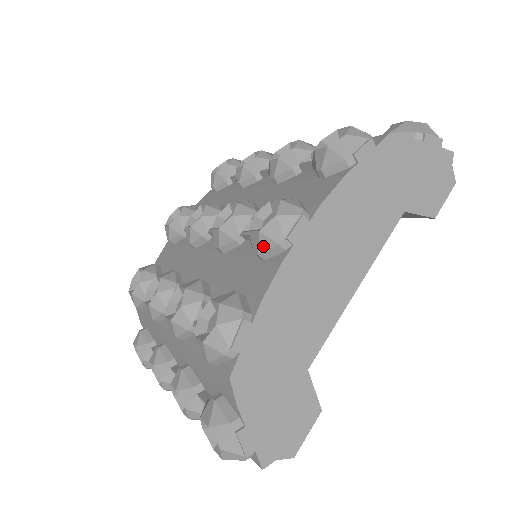
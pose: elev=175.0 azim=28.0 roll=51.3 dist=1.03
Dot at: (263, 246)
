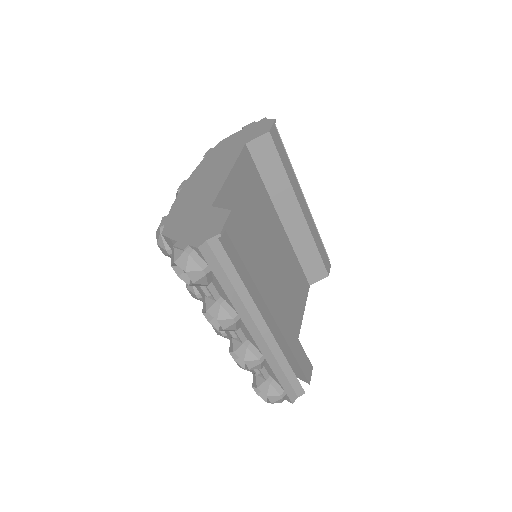
Dot at: occluded
